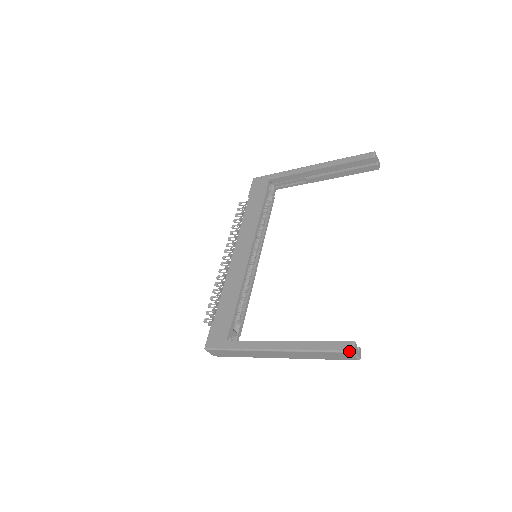
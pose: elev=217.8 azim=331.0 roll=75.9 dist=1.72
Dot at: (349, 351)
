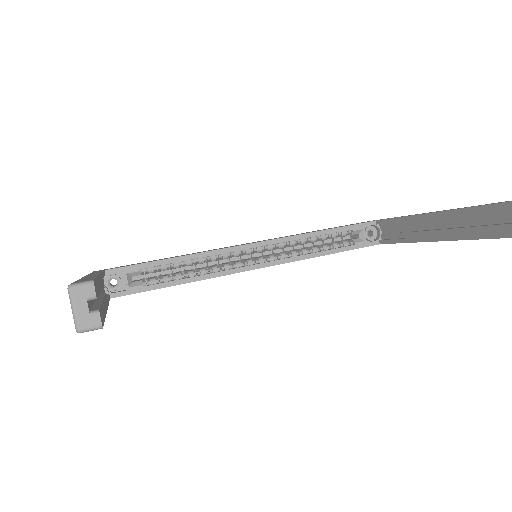
Dot at: (70, 284)
